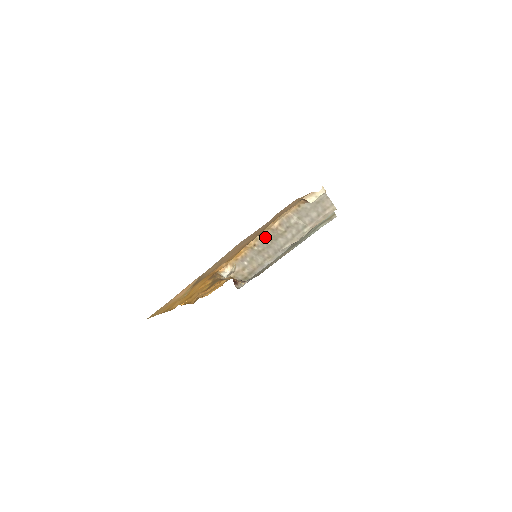
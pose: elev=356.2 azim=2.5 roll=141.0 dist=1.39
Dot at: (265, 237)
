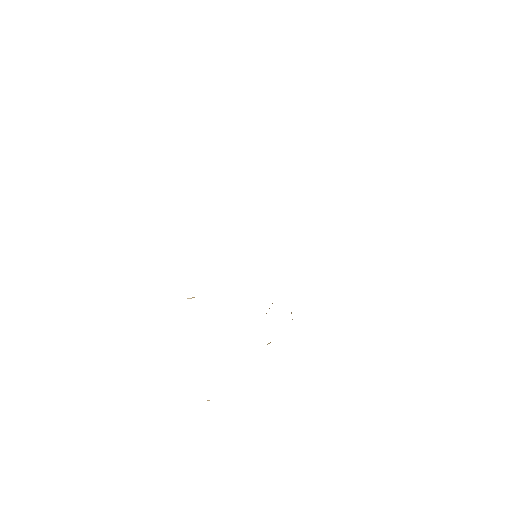
Dot at: occluded
